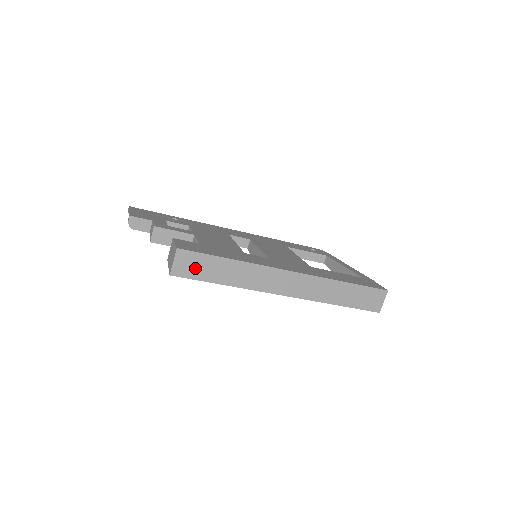
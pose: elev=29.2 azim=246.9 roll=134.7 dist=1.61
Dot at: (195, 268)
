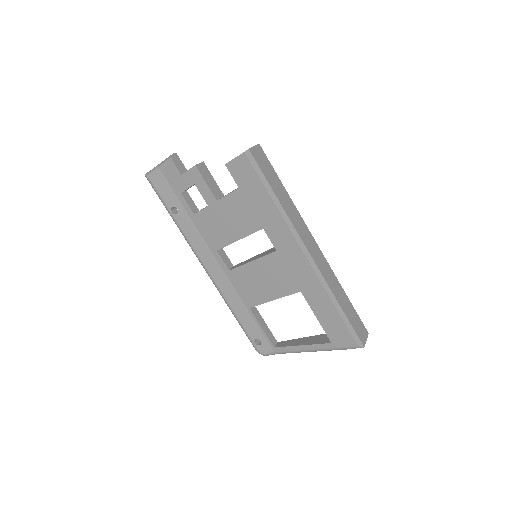
Dot at: (264, 166)
